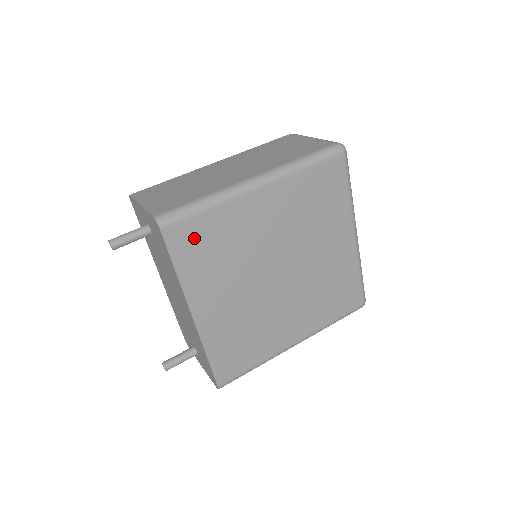
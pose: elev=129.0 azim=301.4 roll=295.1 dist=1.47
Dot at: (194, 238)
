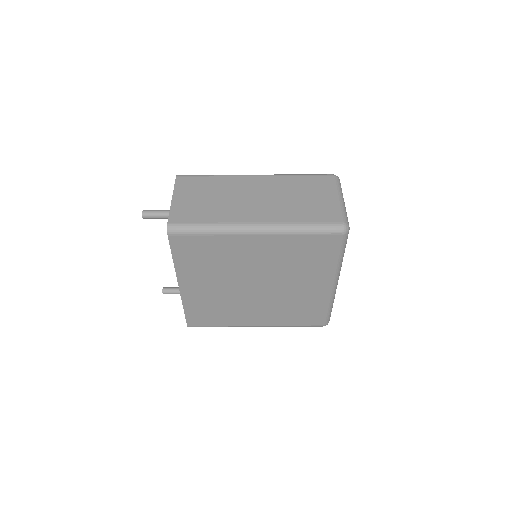
Dot at: (192, 247)
